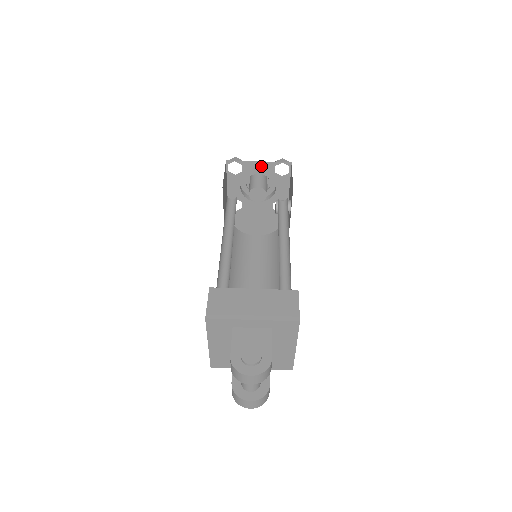
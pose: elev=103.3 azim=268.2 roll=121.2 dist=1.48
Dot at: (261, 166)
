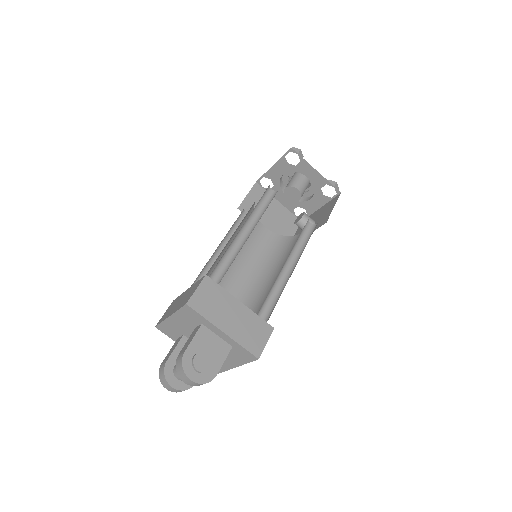
Dot at: (315, 175)
